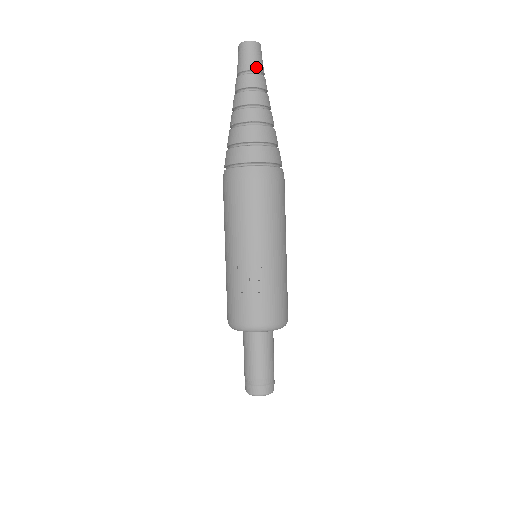
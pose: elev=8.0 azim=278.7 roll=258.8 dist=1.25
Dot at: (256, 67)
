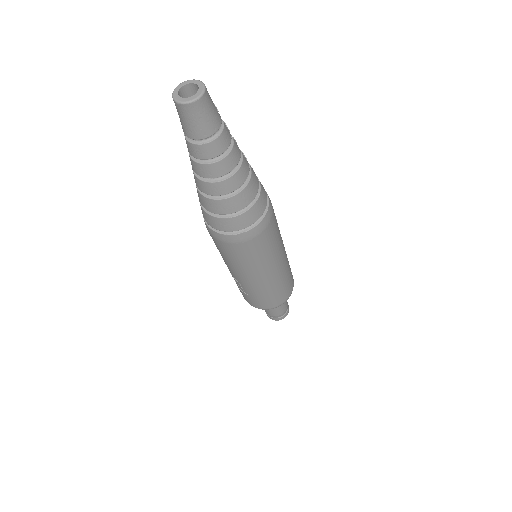
Dot at: (192, 135)
